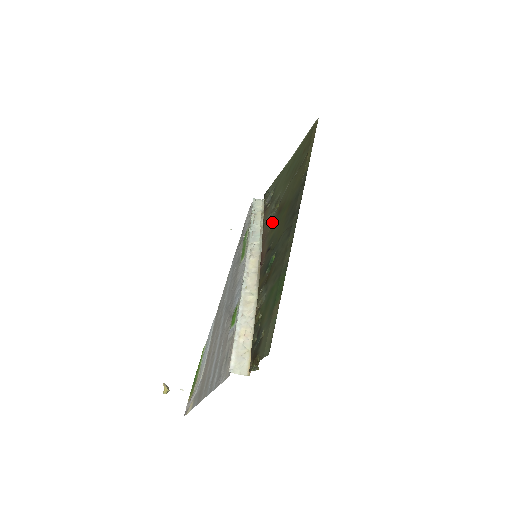
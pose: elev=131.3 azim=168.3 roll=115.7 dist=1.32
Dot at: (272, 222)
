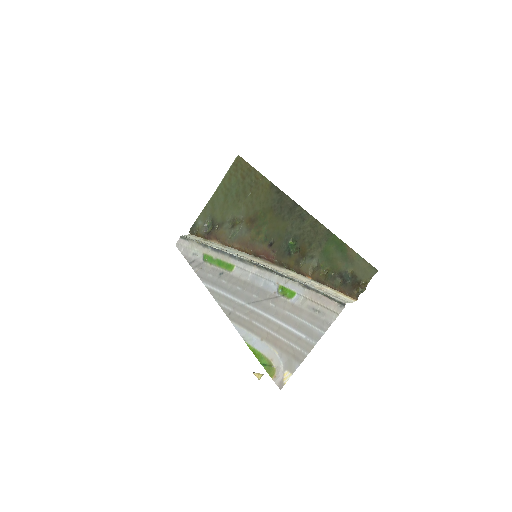
Dot at: (248, 232)
